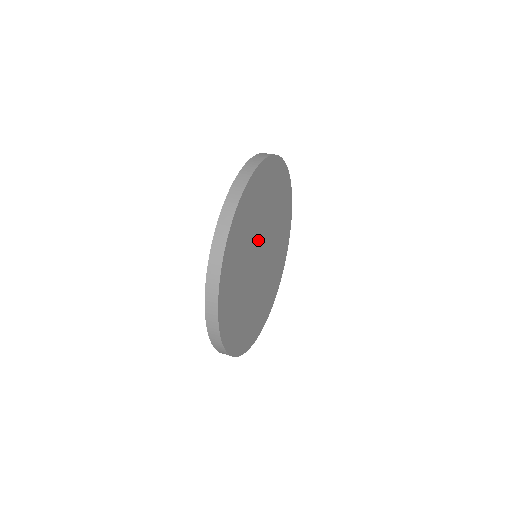
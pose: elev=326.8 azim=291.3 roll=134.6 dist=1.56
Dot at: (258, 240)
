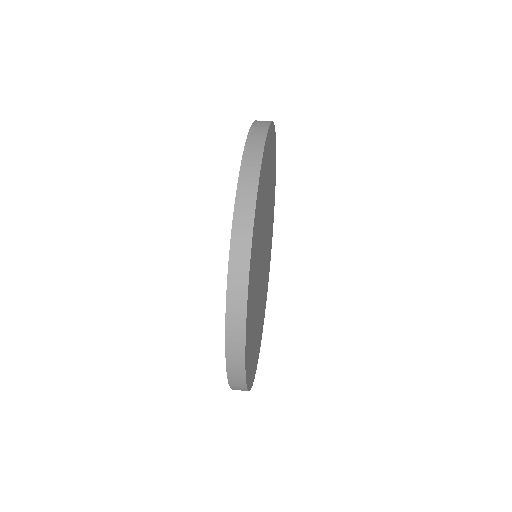
Dot at: (262, 238)
